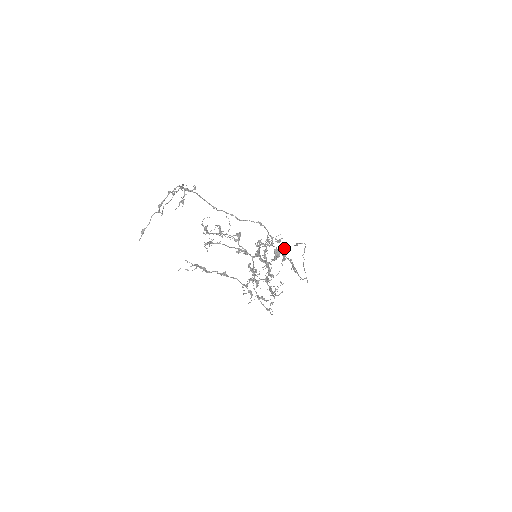
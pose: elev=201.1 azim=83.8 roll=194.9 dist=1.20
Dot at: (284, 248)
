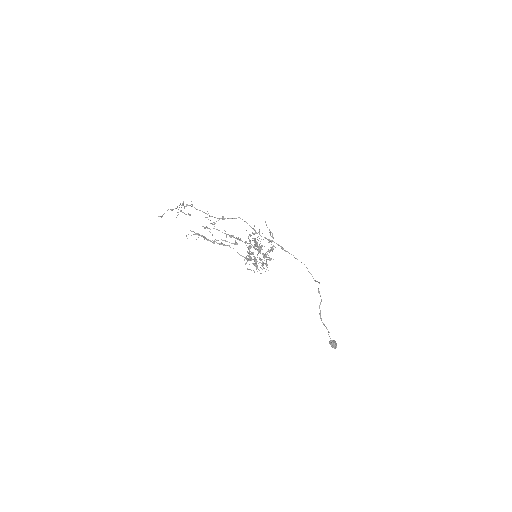
Dot at: (320, 313)
